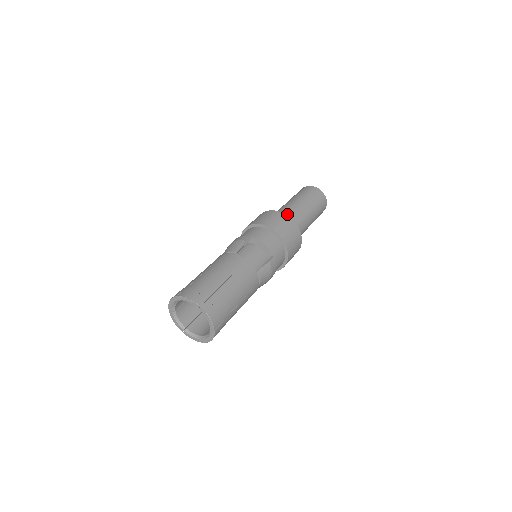
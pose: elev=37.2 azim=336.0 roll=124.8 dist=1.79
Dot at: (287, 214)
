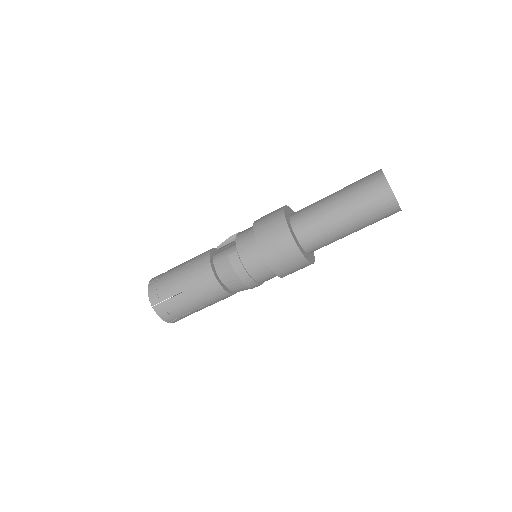
Dot at: (303, 208)
